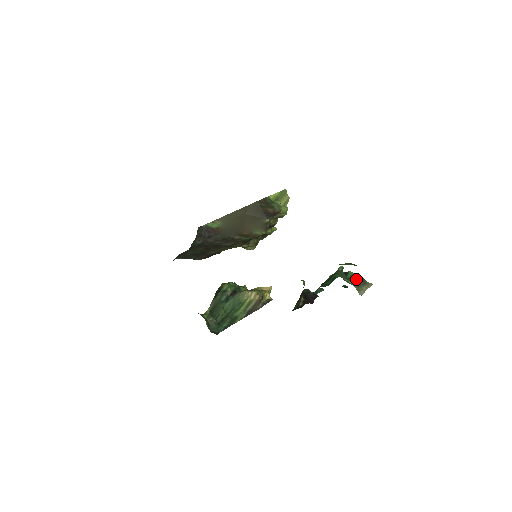
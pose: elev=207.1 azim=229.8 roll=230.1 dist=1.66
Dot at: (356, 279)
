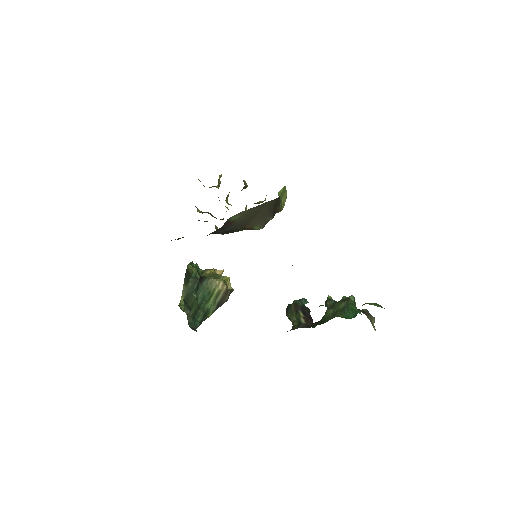
Dot at: (366, 312)
